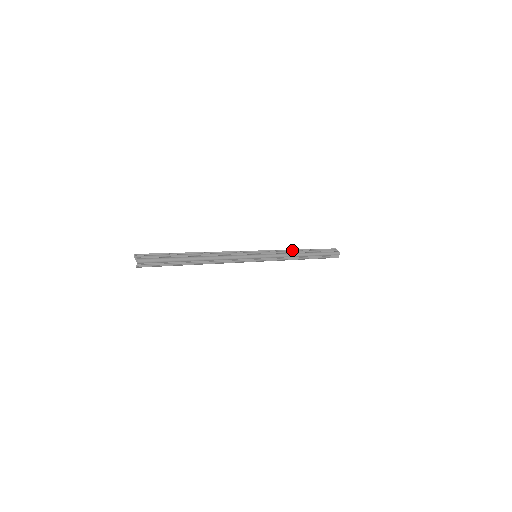
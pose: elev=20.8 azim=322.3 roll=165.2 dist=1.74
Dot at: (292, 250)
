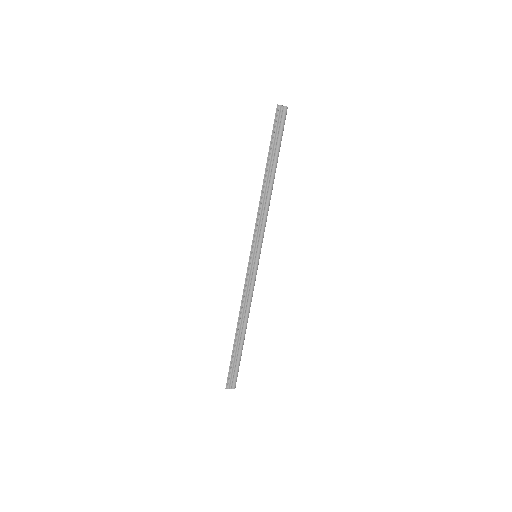
Dot at: (262, 195)
